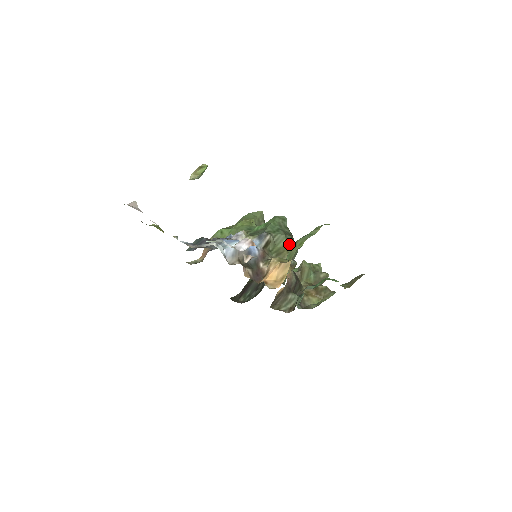
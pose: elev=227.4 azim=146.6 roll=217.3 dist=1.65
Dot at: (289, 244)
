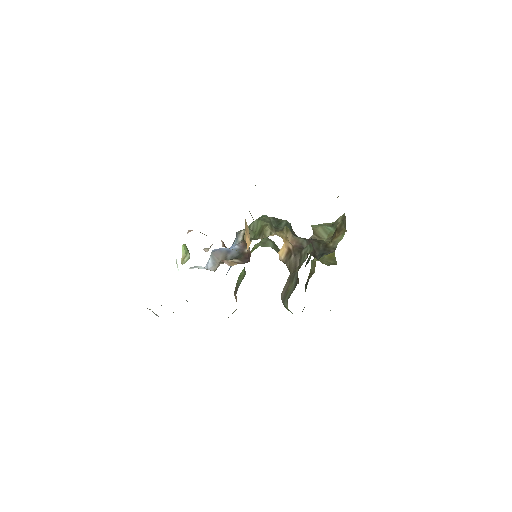
Dot at: (267, 221)
